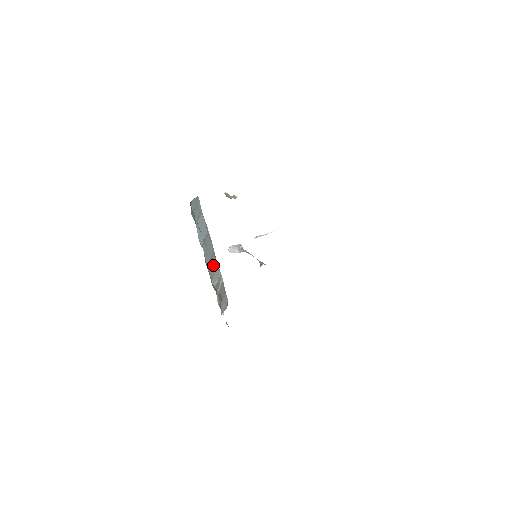
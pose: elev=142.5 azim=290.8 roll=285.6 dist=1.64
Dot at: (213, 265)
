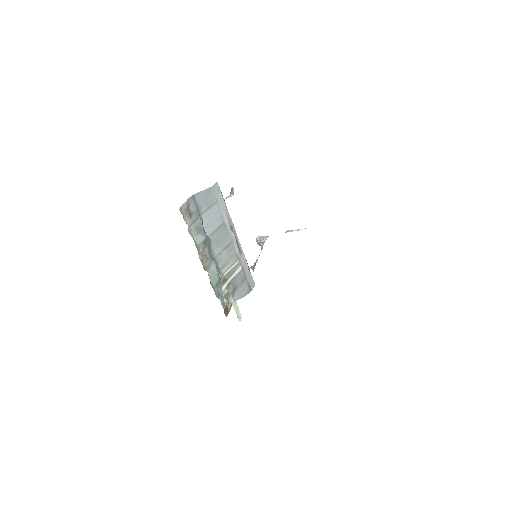
Dot at: (227, 254)
